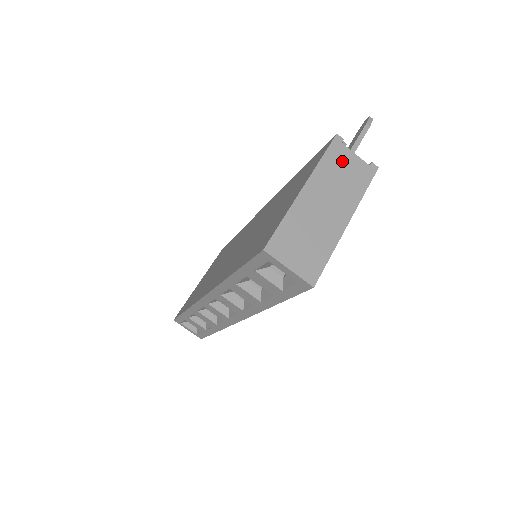
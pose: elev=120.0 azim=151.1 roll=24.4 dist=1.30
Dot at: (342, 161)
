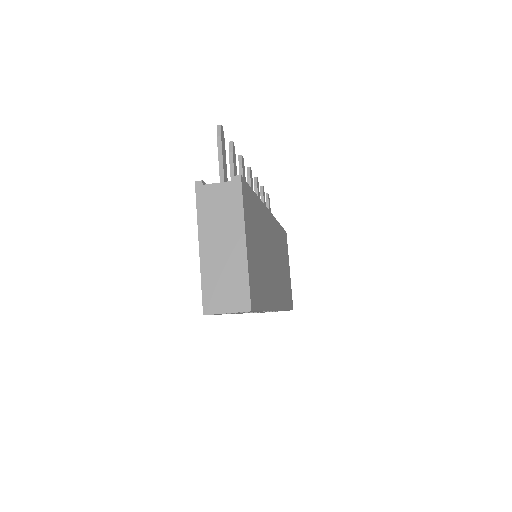
Dot at: (212, 199)
